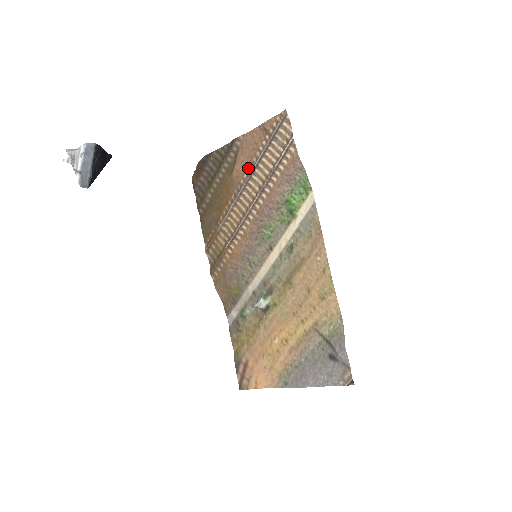
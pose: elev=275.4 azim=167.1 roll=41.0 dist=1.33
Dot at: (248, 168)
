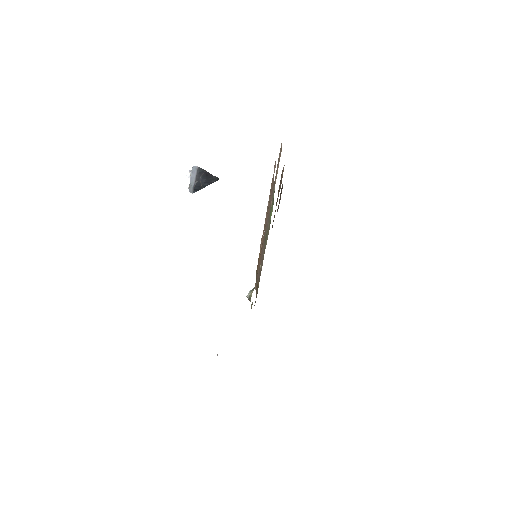
Dot at: occluded
